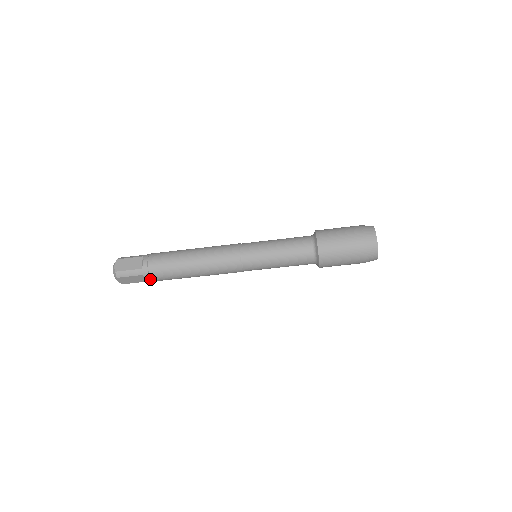
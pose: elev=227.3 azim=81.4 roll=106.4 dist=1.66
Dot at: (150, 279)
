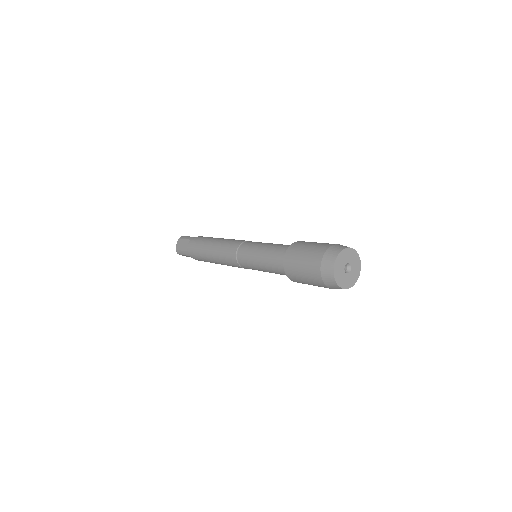
Dot at: occluded
